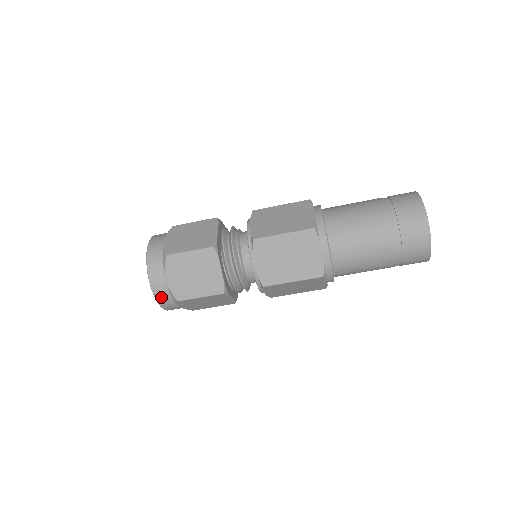
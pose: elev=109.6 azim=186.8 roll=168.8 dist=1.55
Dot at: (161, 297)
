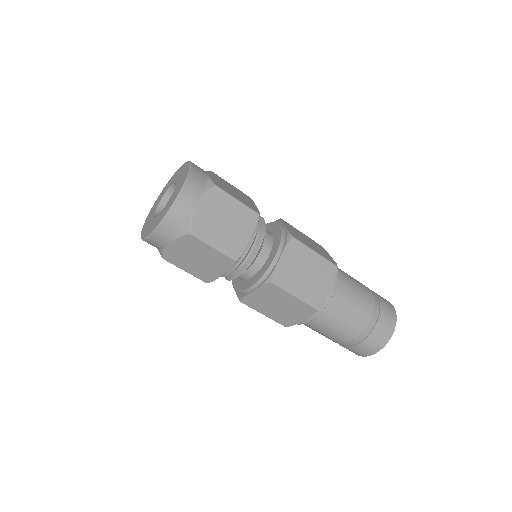
Dot at: (174, 217)
